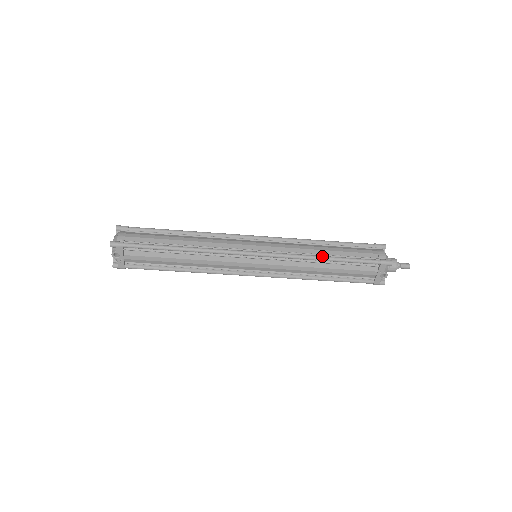
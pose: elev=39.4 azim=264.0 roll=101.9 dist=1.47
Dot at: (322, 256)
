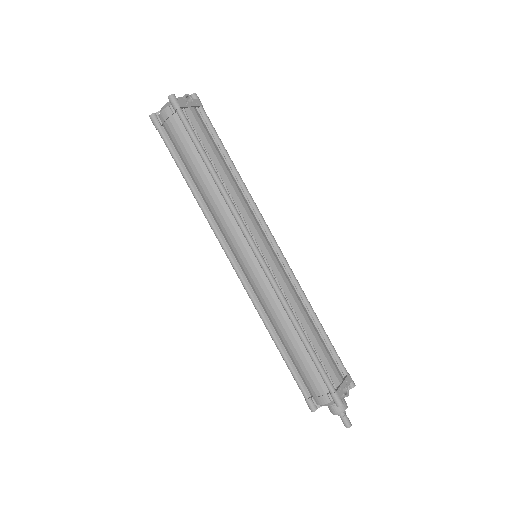
Dot at: (313, 311)
